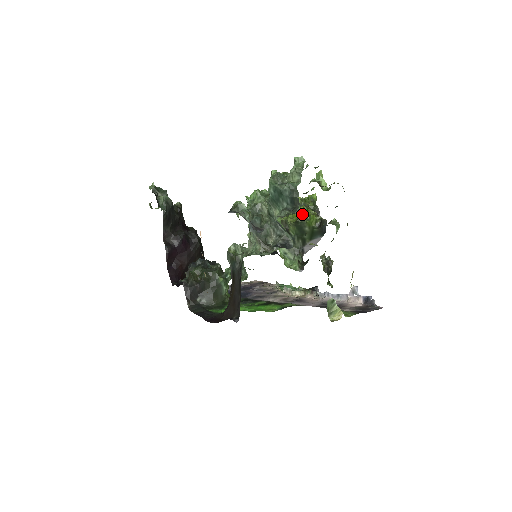
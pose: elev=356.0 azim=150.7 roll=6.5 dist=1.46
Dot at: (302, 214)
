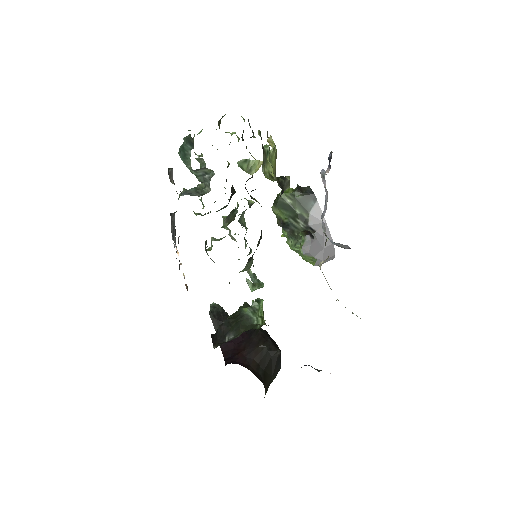
Dot at: occluded
